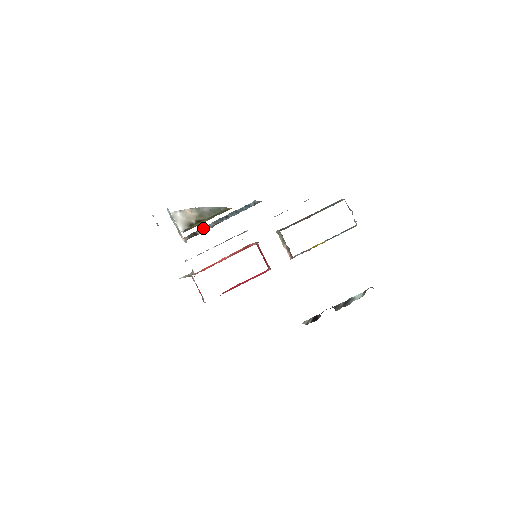
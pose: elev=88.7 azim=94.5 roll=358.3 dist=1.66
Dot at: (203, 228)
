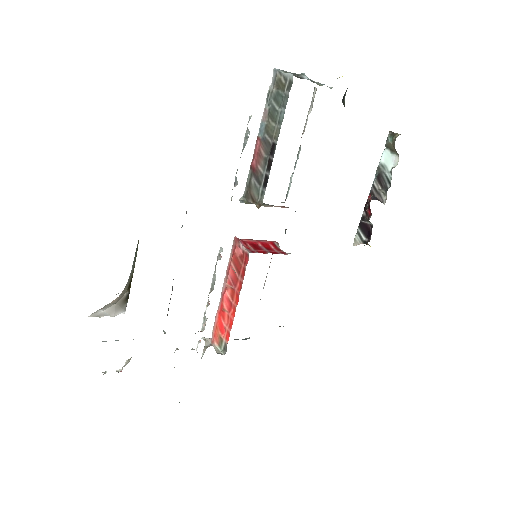
Dot at: occluded
